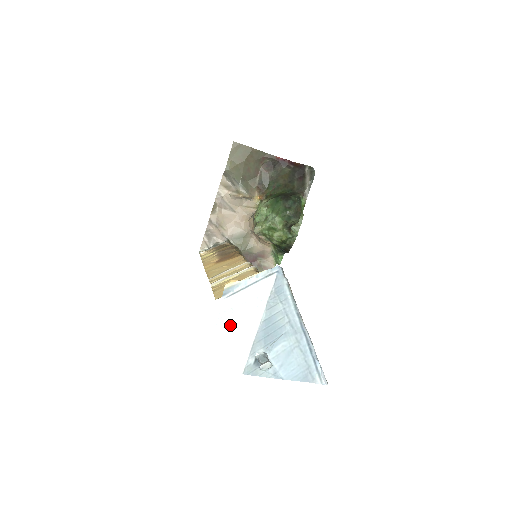
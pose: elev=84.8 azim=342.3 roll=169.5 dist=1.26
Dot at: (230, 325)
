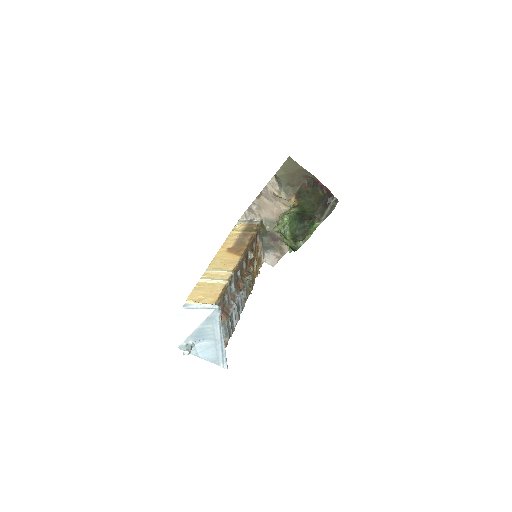
Dot at: (181, 322)
